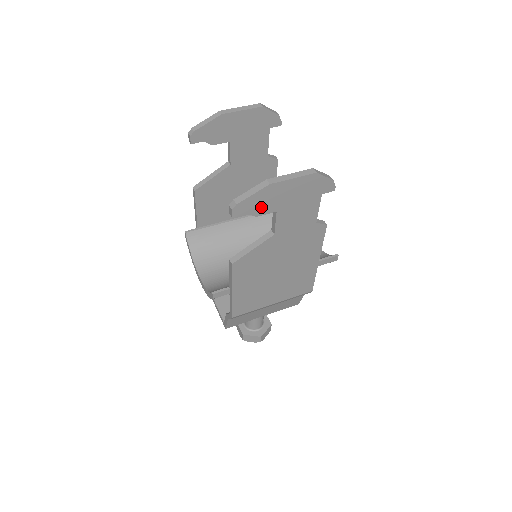
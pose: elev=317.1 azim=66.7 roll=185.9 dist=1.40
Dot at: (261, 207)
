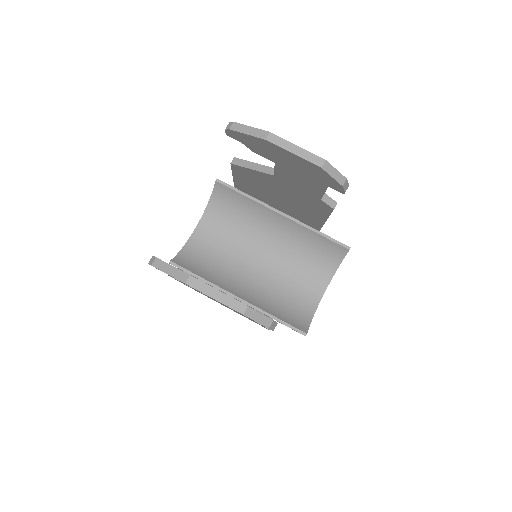
Dot at: occluded
